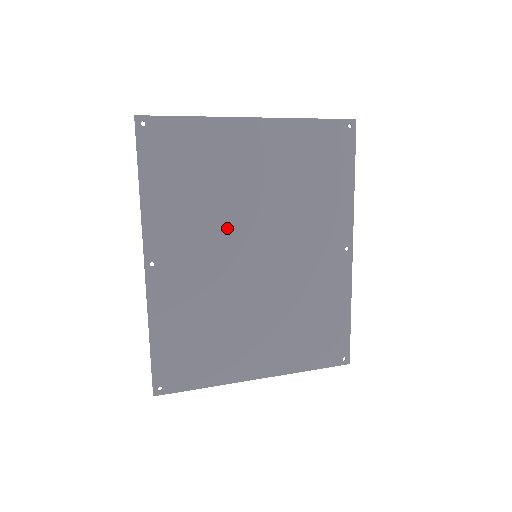
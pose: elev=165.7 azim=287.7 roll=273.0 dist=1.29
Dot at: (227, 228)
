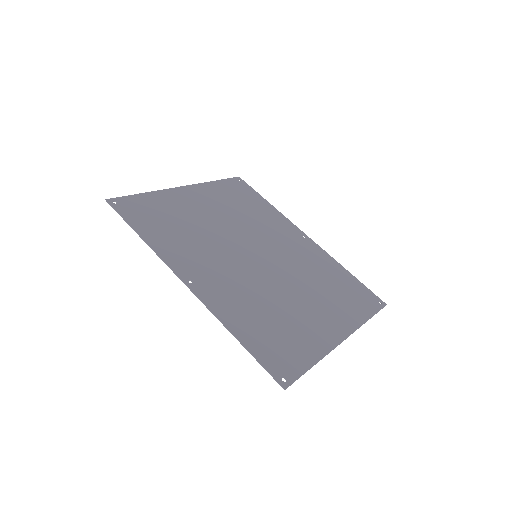
Dot at: (221, 245)
